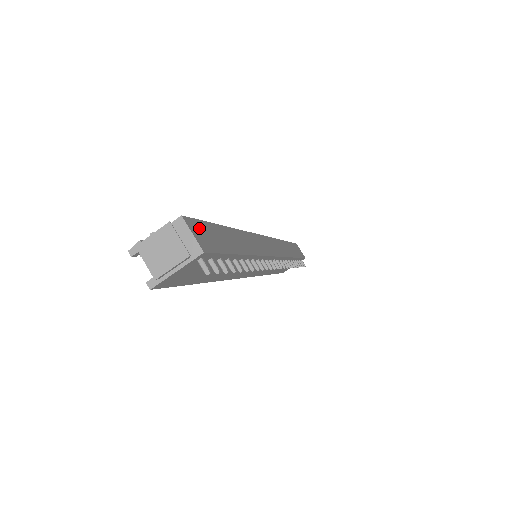
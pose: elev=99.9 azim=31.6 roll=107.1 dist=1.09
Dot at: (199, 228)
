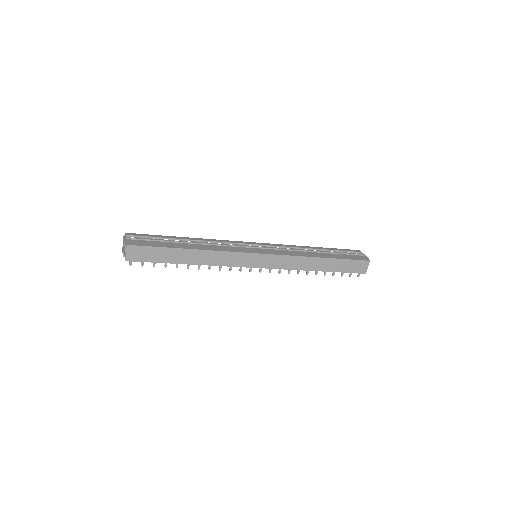
Dot at: (139, 250)
